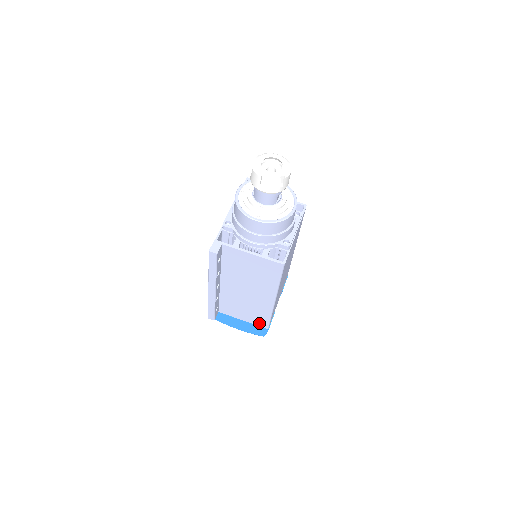
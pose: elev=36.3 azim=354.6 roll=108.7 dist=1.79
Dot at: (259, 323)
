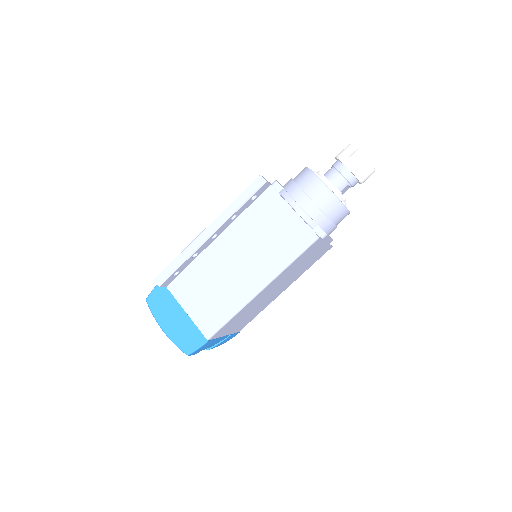
Dot at: (205, 325)
